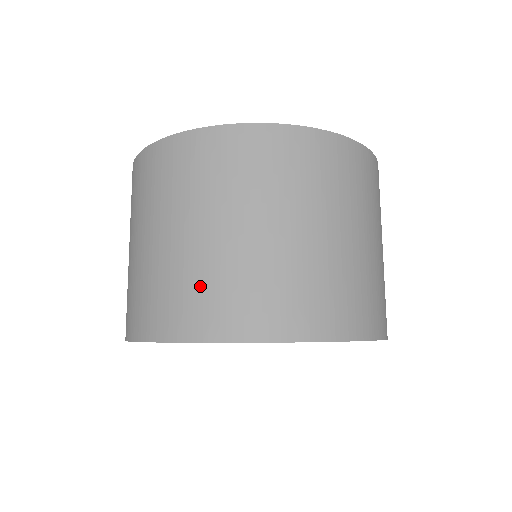
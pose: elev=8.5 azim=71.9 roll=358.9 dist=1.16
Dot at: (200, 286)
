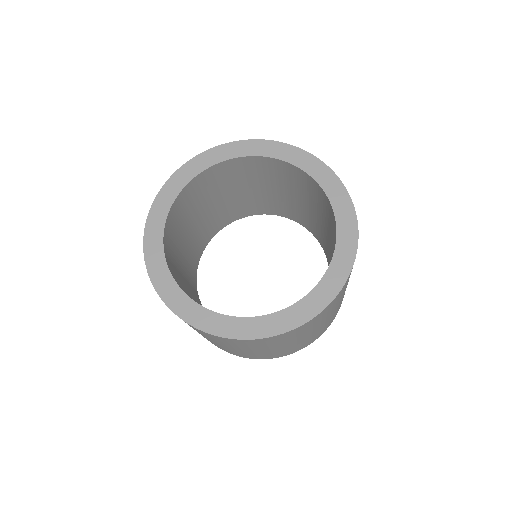
Dot at: occluded
